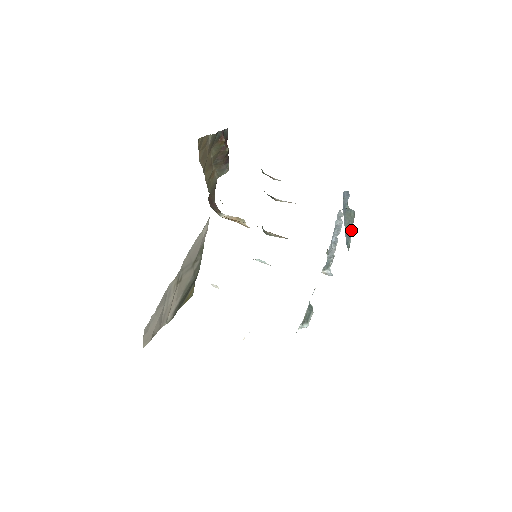
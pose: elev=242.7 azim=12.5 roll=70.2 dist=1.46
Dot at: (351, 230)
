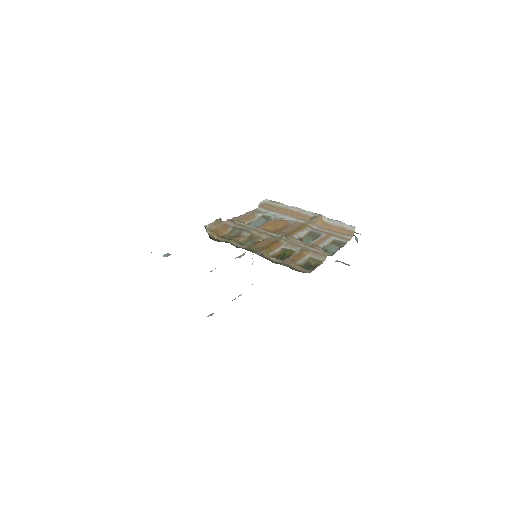
Dot at: occluded
